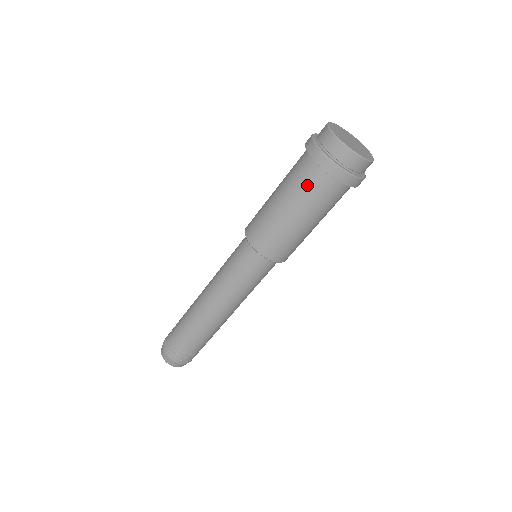
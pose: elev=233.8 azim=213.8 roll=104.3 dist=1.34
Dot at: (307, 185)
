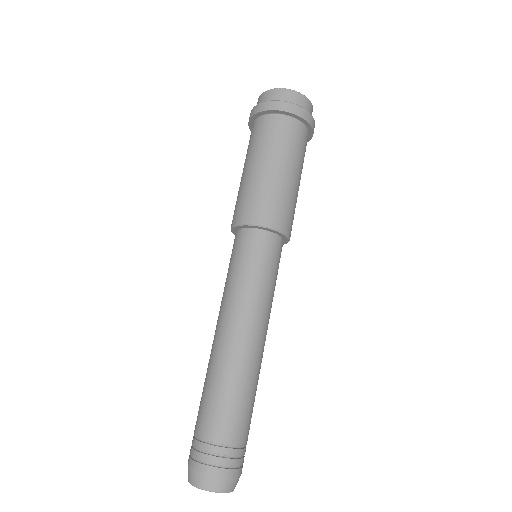
Dot at: (257, 136)
